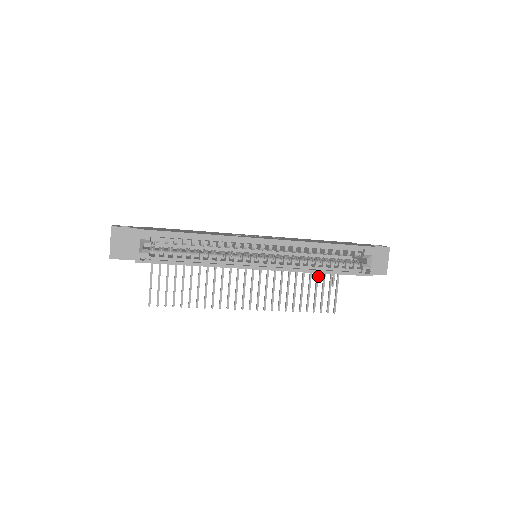
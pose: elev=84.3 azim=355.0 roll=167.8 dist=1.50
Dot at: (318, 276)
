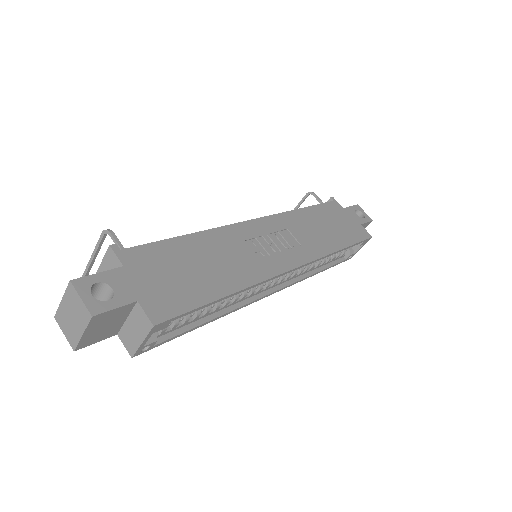
Dot at: occluded
